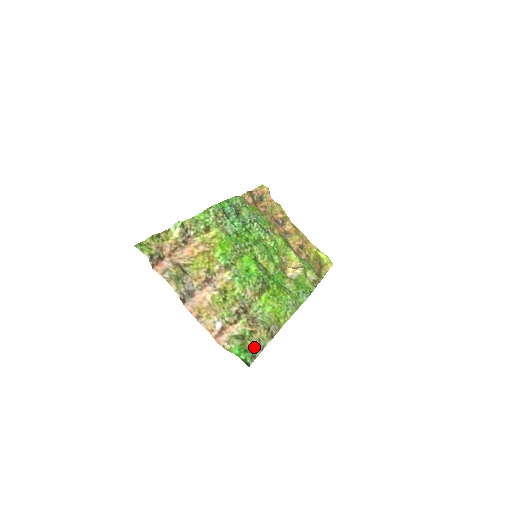
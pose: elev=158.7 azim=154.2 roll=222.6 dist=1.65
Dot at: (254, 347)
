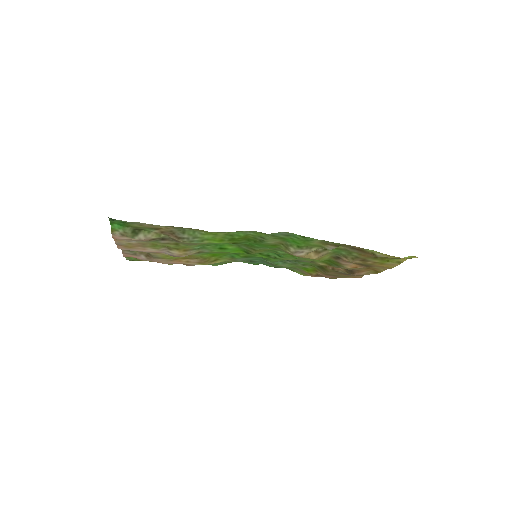
Dot at: (140, 224)
